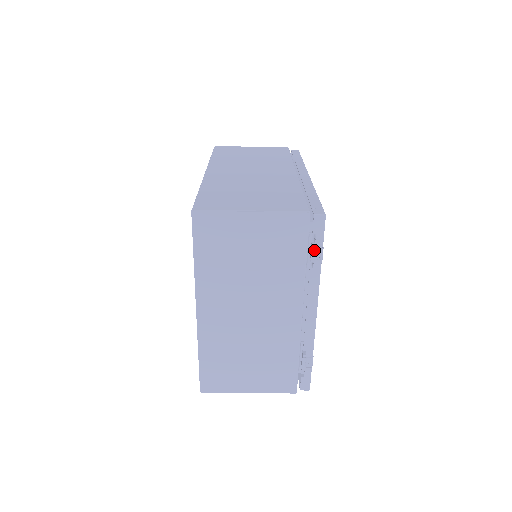
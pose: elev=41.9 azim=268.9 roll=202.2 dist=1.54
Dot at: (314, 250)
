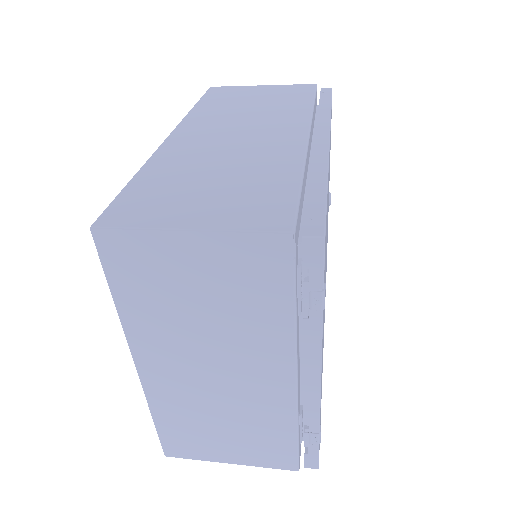
Dot at: (308, 293)
